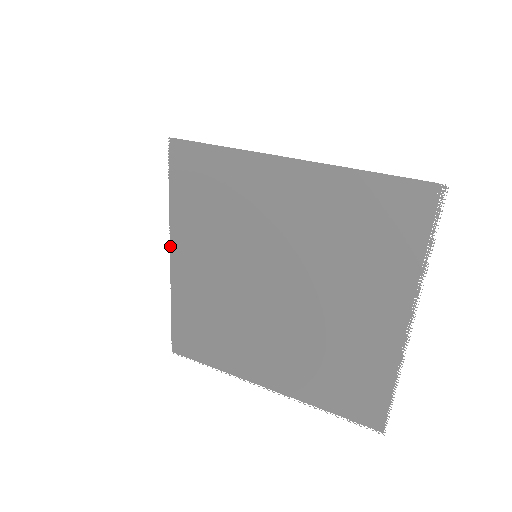
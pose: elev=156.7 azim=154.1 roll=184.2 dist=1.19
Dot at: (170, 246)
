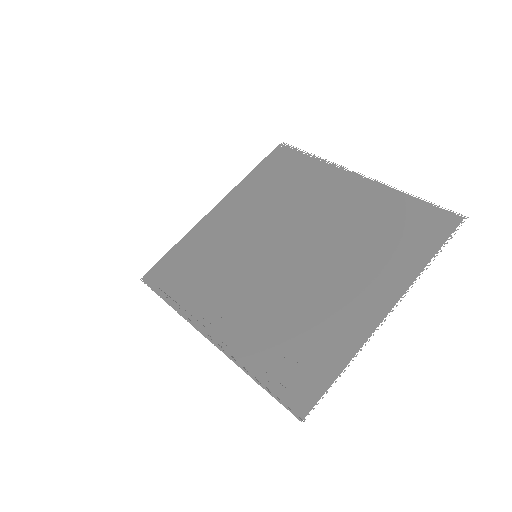
Dot at: (200, 331)
